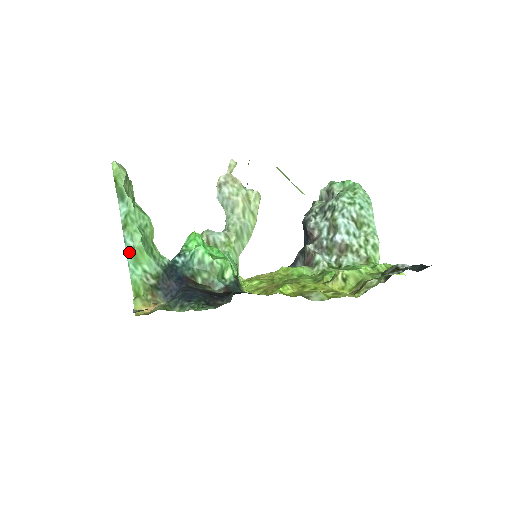
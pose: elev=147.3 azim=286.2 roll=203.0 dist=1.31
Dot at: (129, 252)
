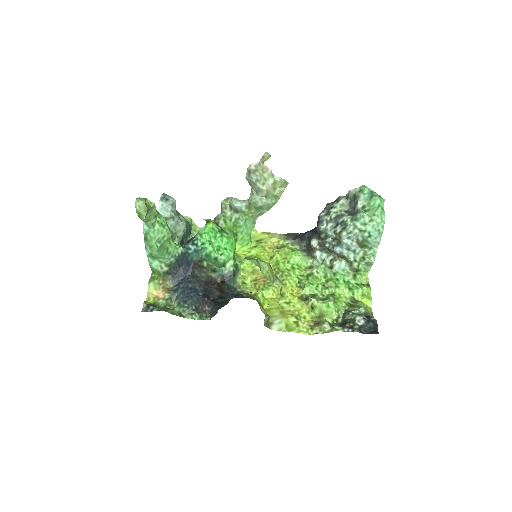
Dot at: (148, 254)
